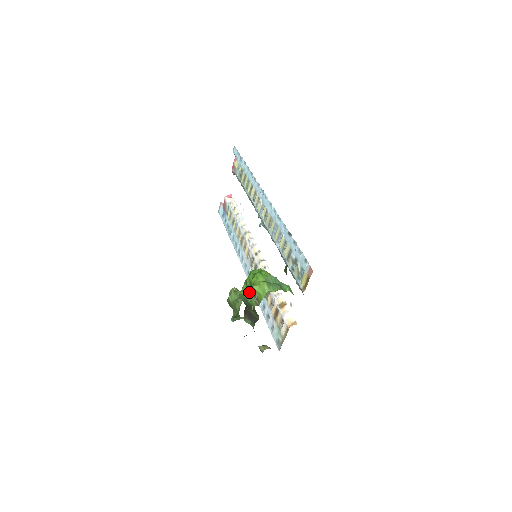
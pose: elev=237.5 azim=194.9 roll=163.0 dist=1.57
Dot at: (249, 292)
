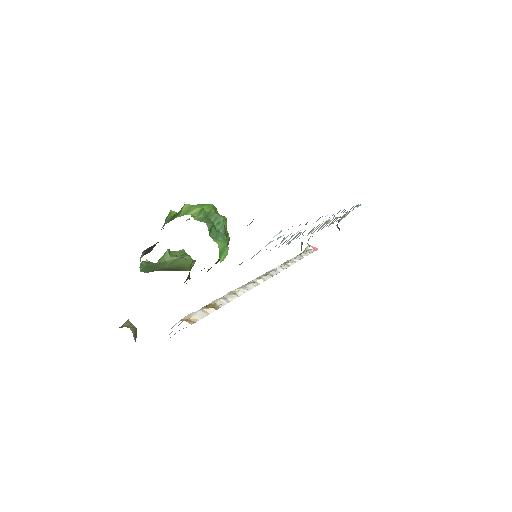
Dot at: occluded
